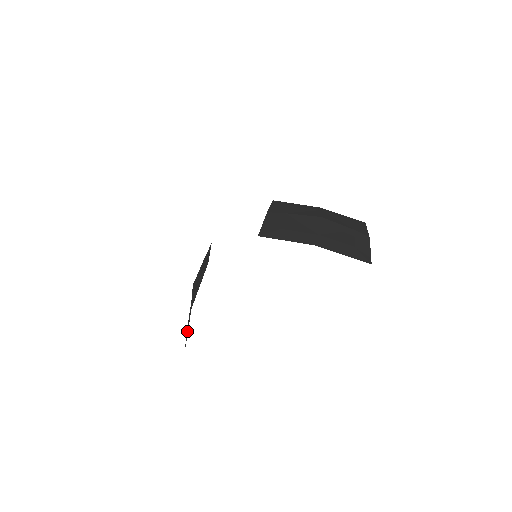
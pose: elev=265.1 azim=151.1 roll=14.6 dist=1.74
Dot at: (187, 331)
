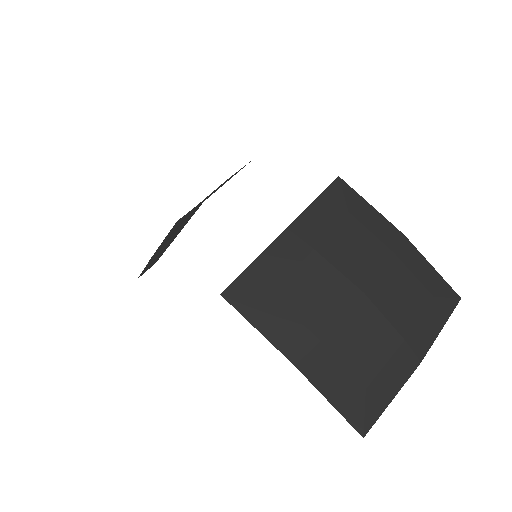
Dot at: occluded
